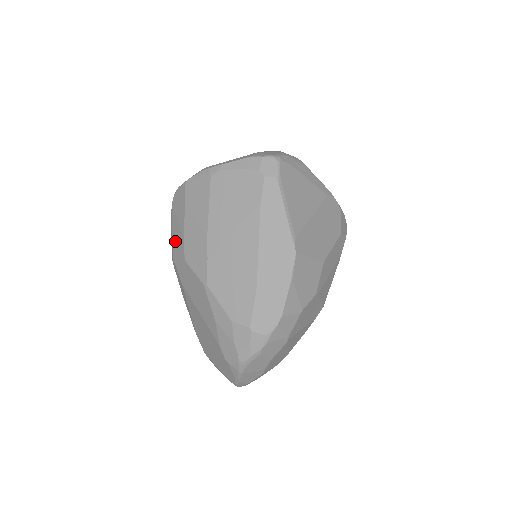
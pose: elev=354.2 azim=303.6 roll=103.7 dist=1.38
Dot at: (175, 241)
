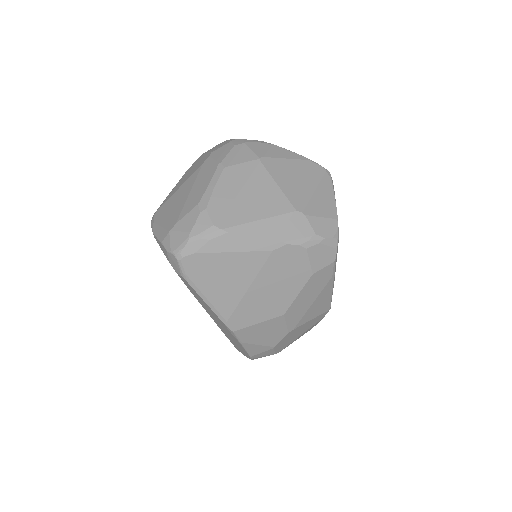
Dot at: occluded
